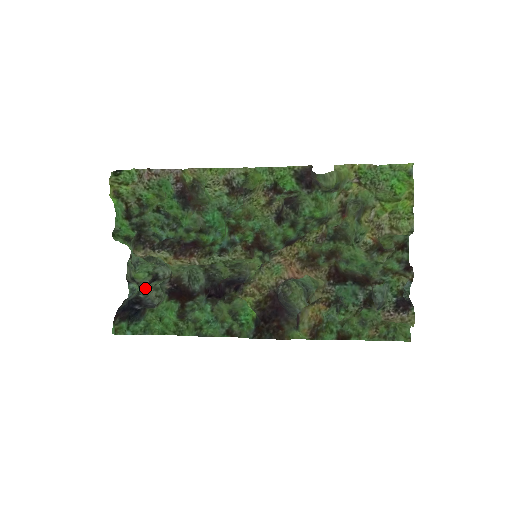
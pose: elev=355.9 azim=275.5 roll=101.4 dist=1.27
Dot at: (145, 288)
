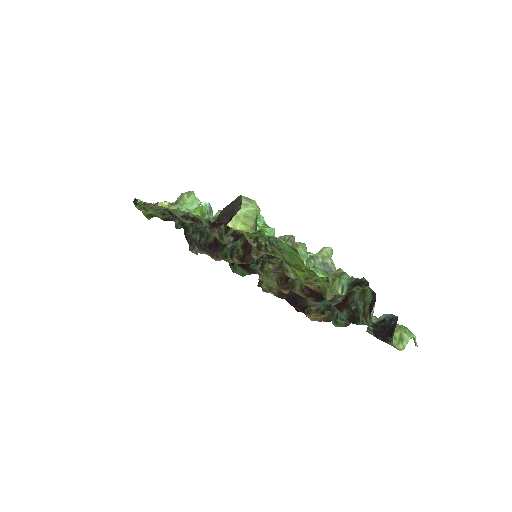
Dot at: occluded
